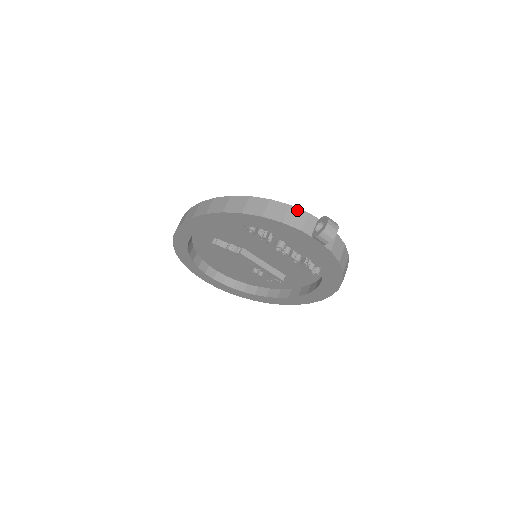
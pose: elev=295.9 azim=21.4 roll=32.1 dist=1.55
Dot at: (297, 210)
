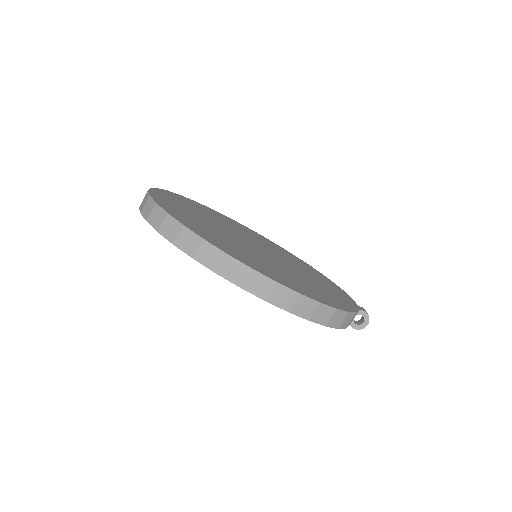
Dot at: occluded
